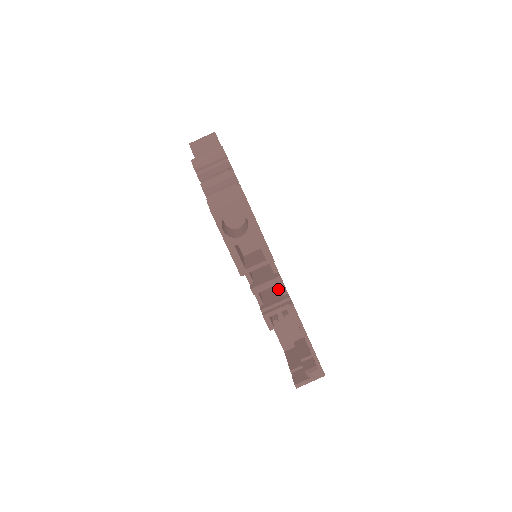
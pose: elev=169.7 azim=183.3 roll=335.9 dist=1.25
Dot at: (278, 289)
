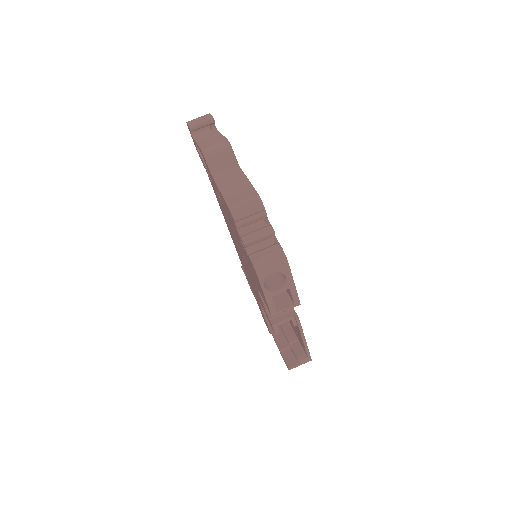
Dot at: occluded
